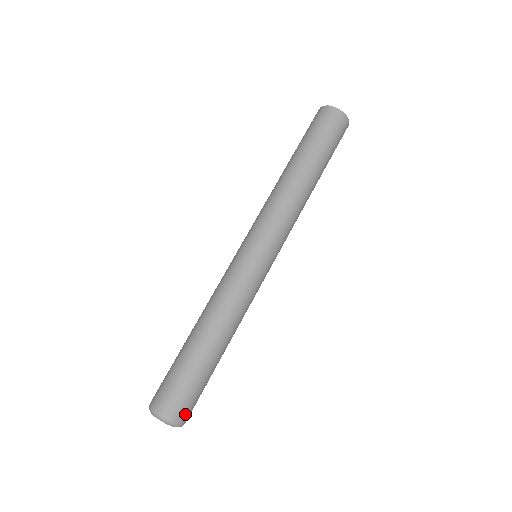
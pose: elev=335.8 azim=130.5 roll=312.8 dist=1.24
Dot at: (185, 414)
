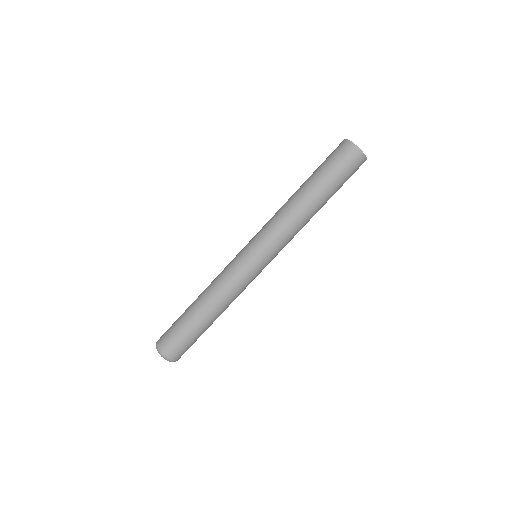
Dot at: (175, 355)
